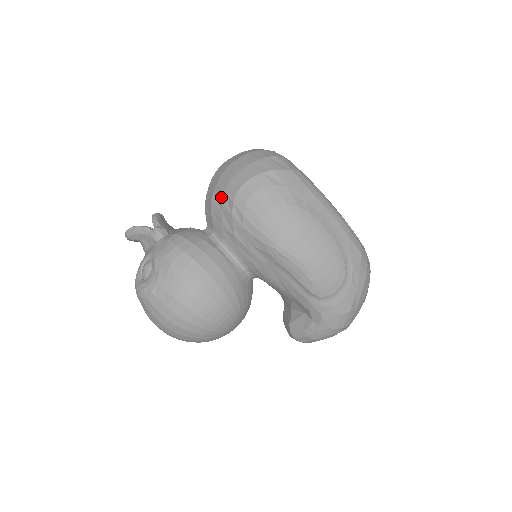
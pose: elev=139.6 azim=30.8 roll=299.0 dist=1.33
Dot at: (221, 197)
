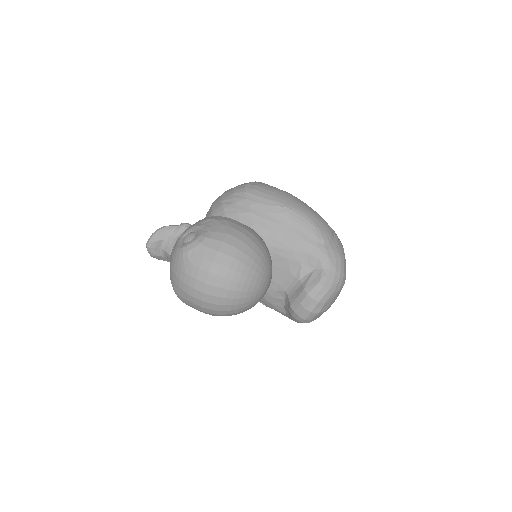
Dot at: (231, 197)
